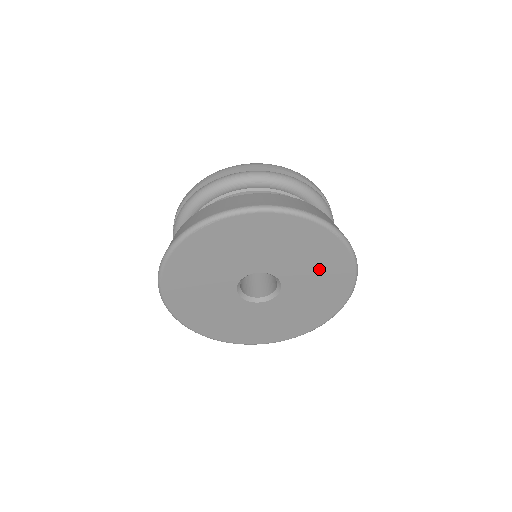
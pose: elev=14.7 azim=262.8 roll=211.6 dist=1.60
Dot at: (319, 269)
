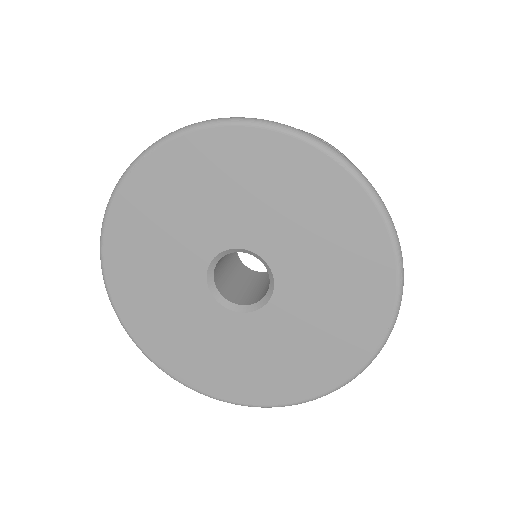
Dot at: (328, 239)
